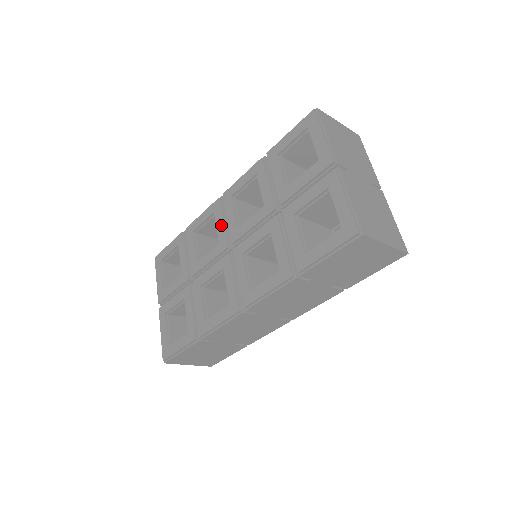
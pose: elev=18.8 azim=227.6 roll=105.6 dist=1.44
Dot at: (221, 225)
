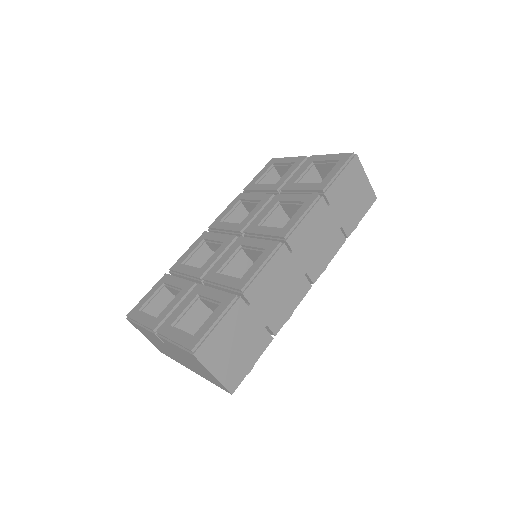
Dot at: (219, 235)
